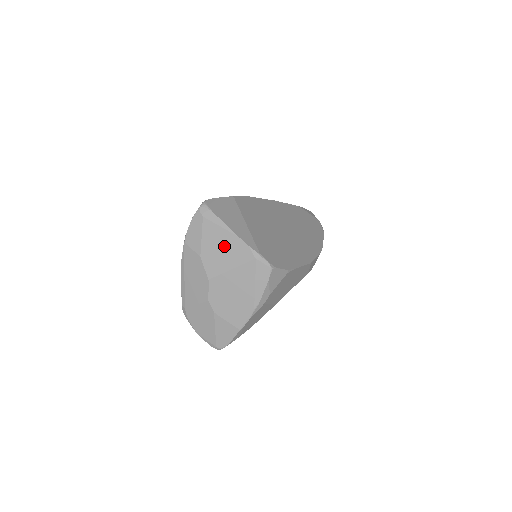
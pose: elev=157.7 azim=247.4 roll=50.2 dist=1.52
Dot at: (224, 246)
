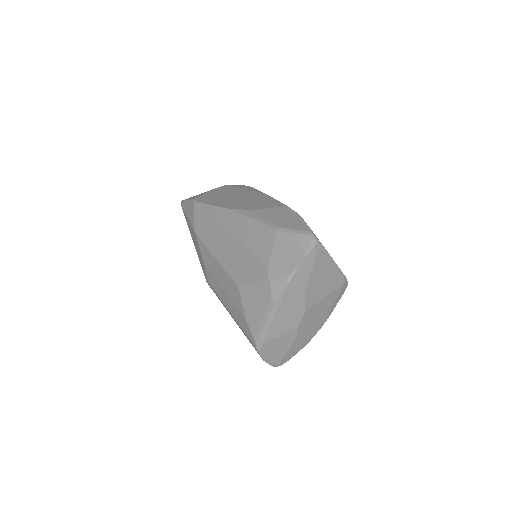
Dot at: (326, 278)
